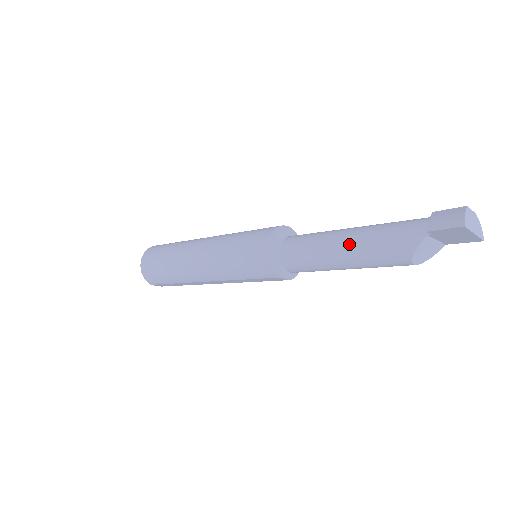
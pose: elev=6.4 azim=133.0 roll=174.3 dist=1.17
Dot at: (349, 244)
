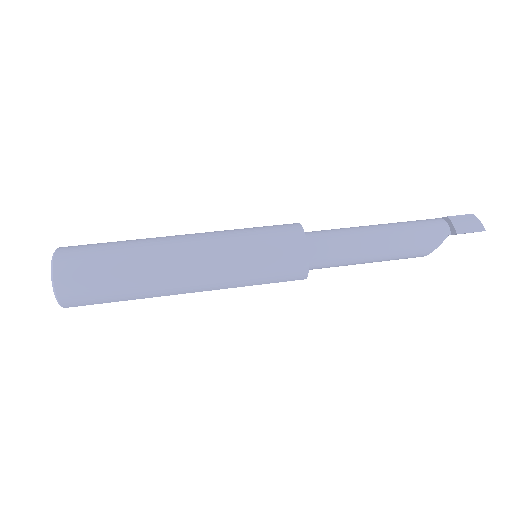
Dot at: (383, 243)
